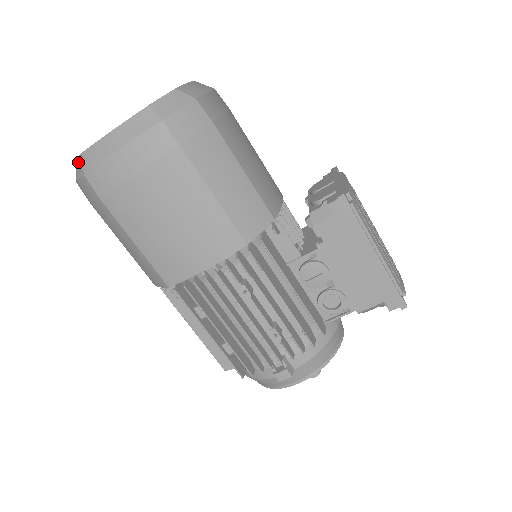
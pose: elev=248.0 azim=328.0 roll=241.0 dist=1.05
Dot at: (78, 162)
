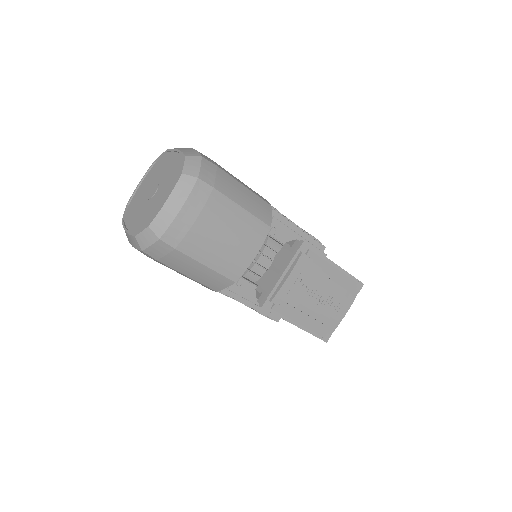
Dot at: occluded
